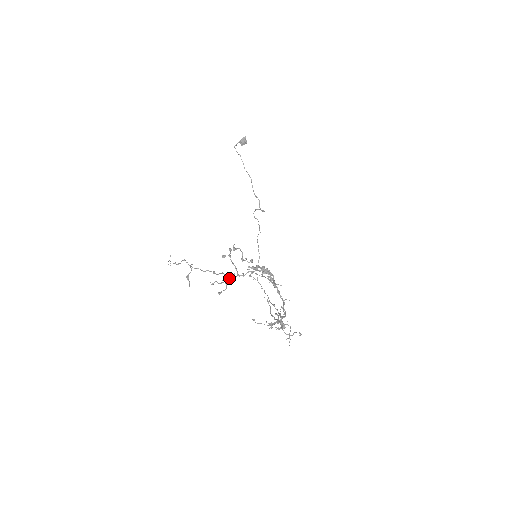
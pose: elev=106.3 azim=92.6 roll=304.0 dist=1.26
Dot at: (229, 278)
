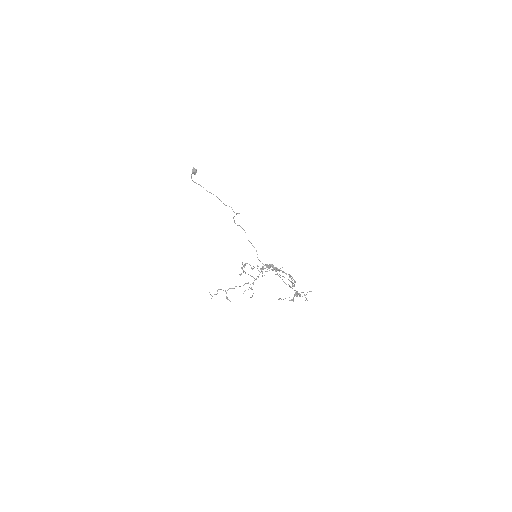
Dot at: occluded
